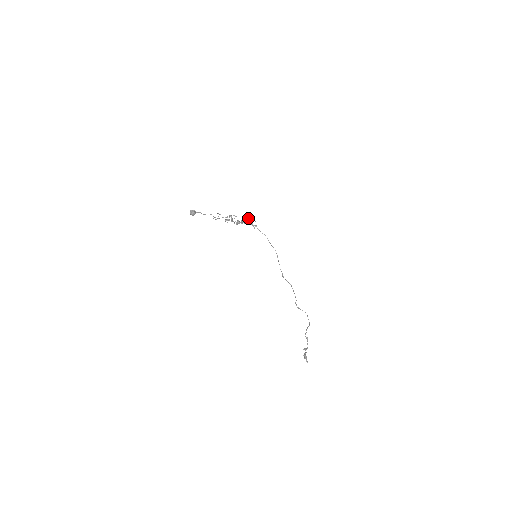
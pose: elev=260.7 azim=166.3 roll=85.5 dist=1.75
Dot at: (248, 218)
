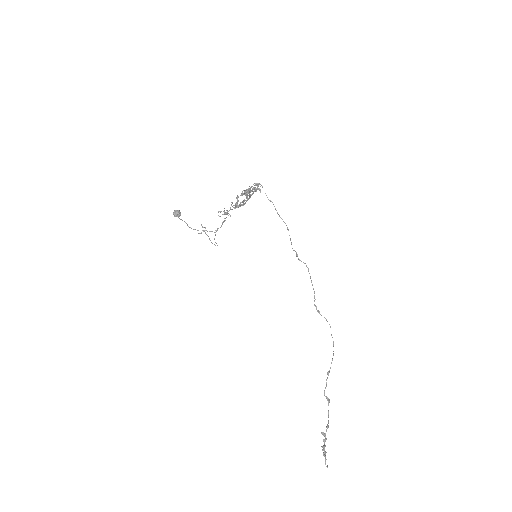
Dot at: (250, 194)
